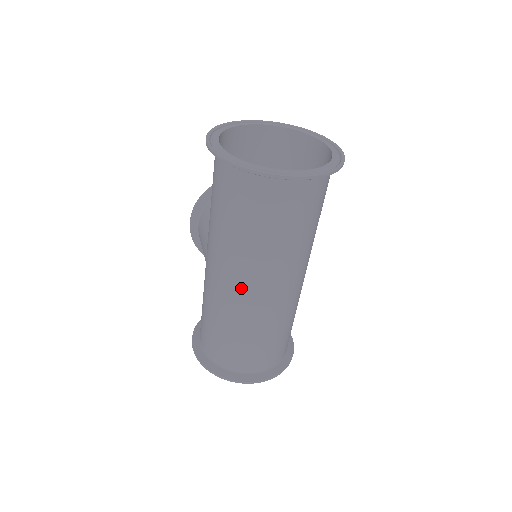
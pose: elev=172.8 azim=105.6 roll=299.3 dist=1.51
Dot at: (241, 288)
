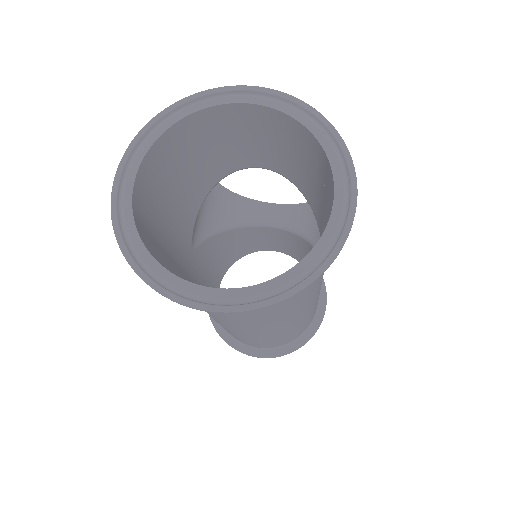
Dot at: occluded
